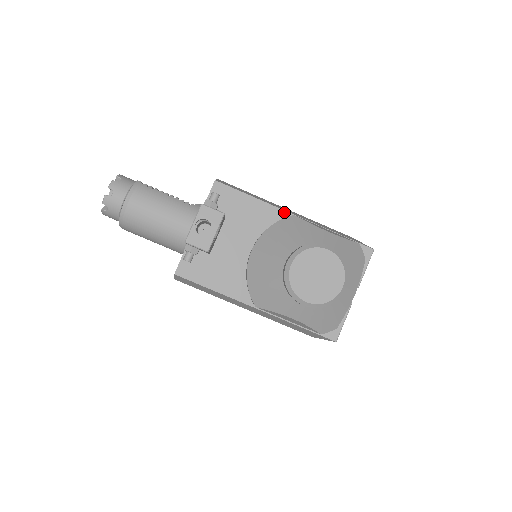
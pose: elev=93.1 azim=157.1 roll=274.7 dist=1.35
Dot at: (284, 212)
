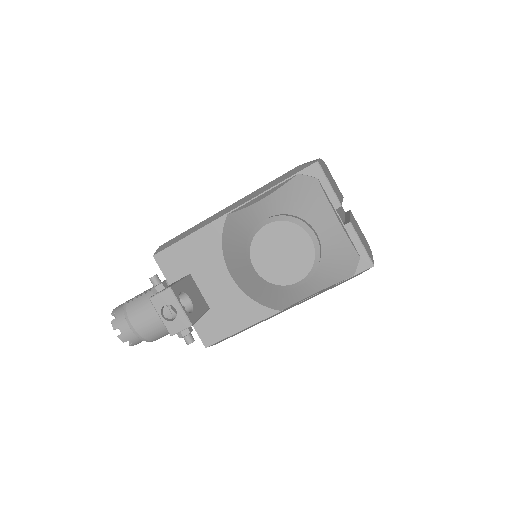
Dot at: (220, 219)
